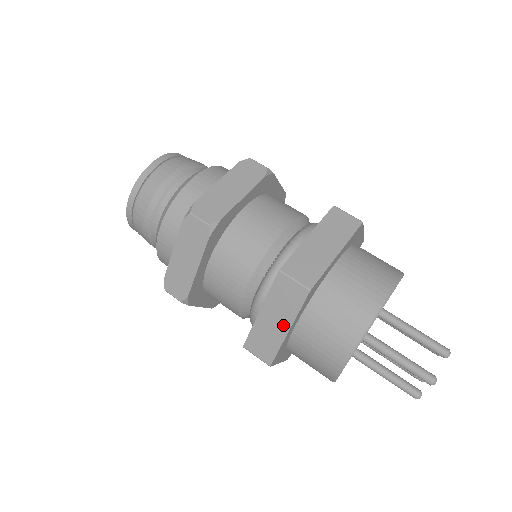
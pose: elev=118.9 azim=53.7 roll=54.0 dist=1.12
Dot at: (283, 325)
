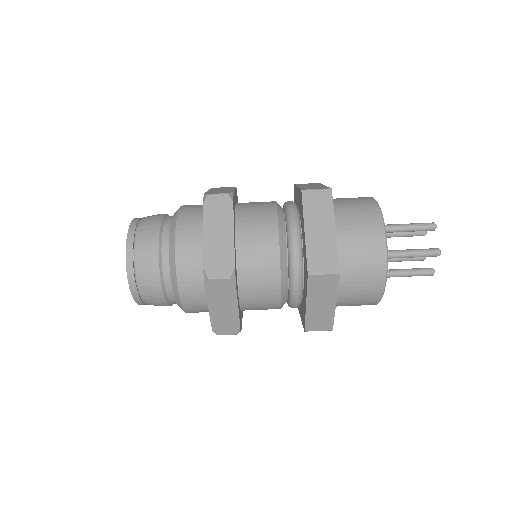
Dot at: occluded
